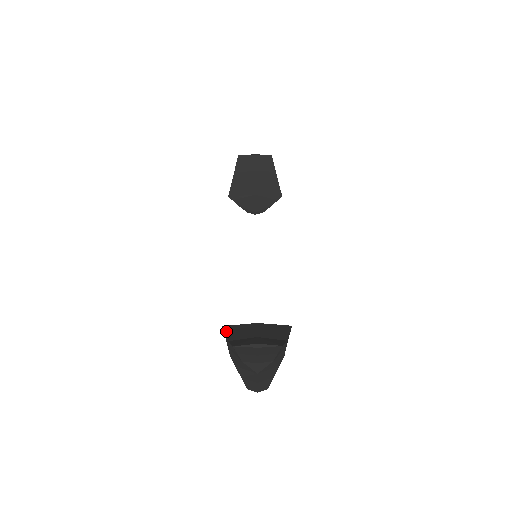
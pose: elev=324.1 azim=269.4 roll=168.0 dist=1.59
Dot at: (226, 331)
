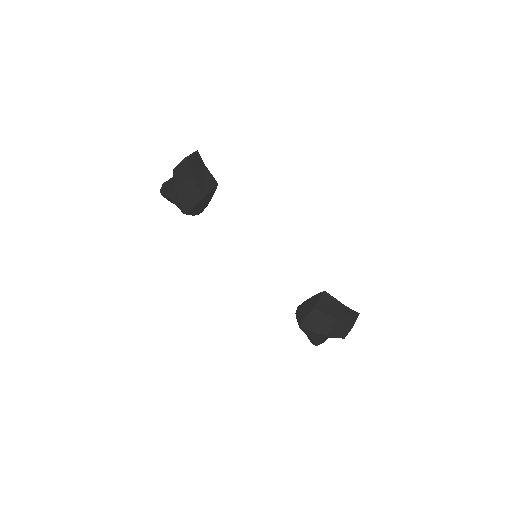
Dot at: (310, 330)
